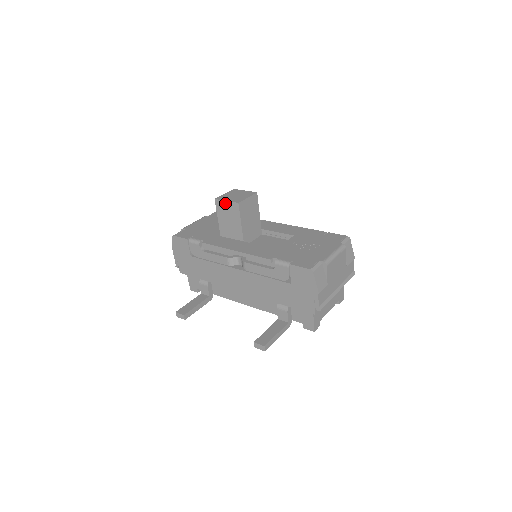
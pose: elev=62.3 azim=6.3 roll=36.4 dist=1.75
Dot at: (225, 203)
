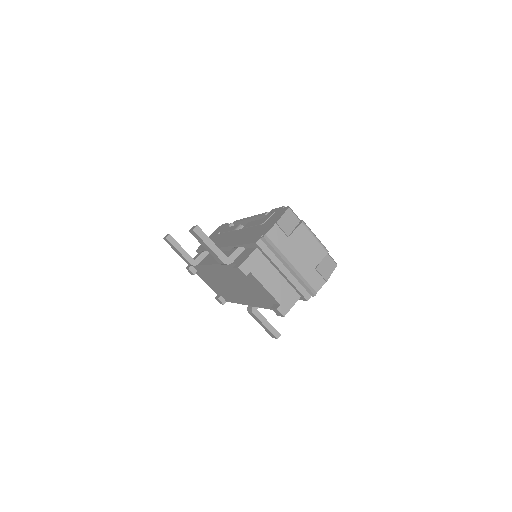
Dot at: (276, 209)
